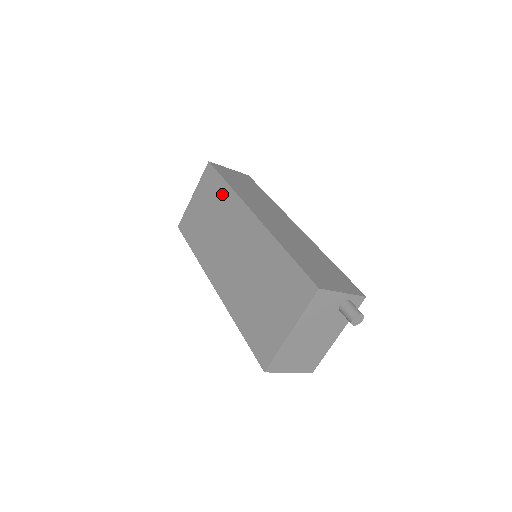
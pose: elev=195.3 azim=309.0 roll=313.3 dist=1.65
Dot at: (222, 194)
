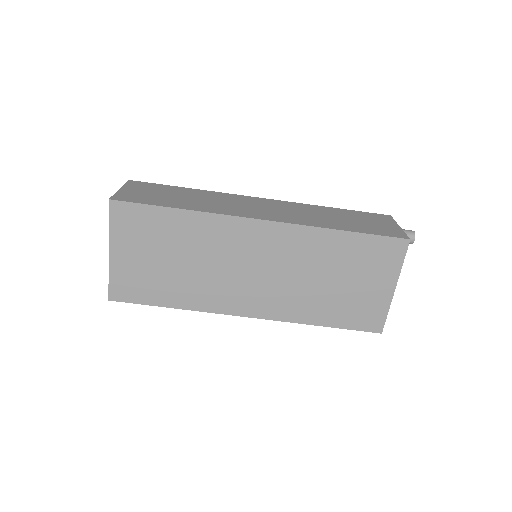
Dot at: (181, 225)
